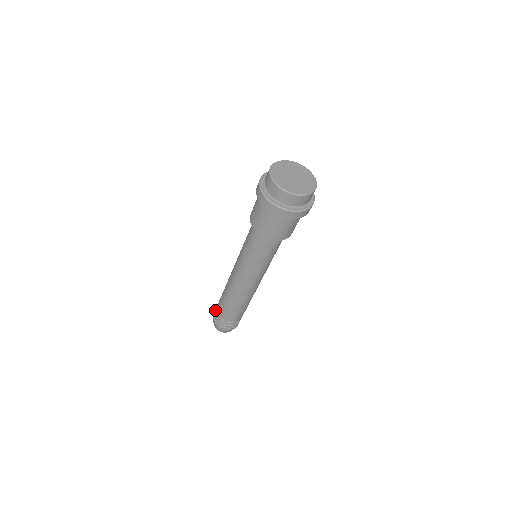
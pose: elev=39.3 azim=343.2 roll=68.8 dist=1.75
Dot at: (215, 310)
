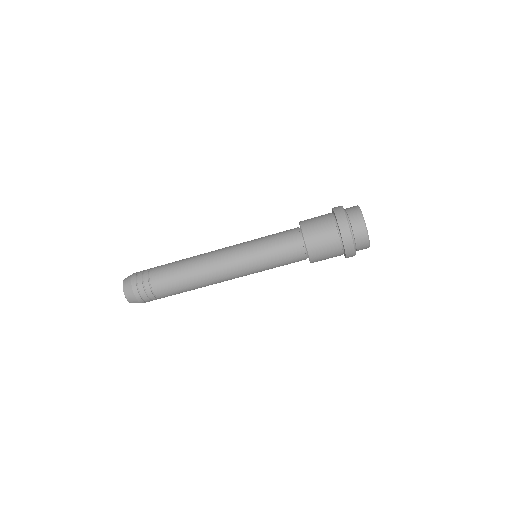
Dot at: occluded
